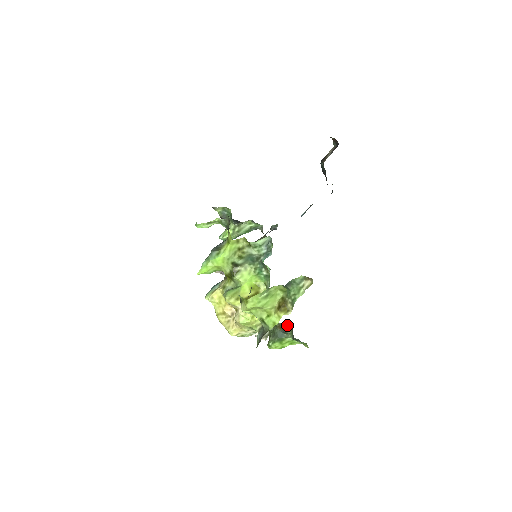
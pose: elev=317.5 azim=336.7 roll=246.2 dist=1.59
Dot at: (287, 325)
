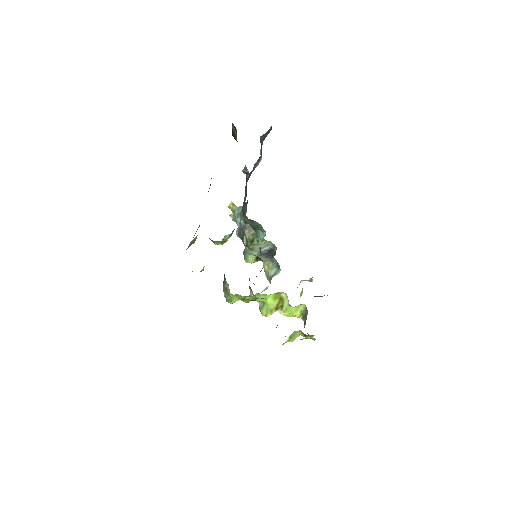
Dot at: occluded
